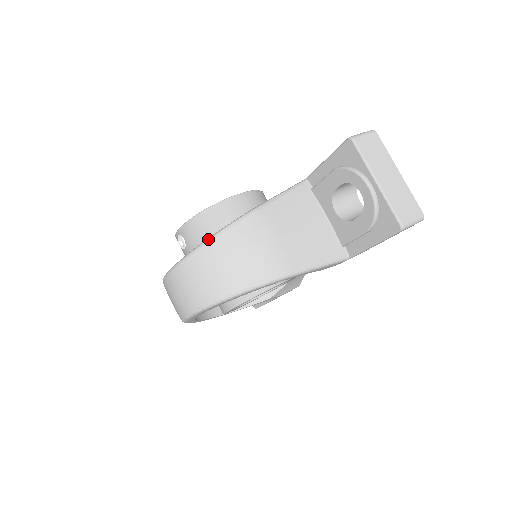
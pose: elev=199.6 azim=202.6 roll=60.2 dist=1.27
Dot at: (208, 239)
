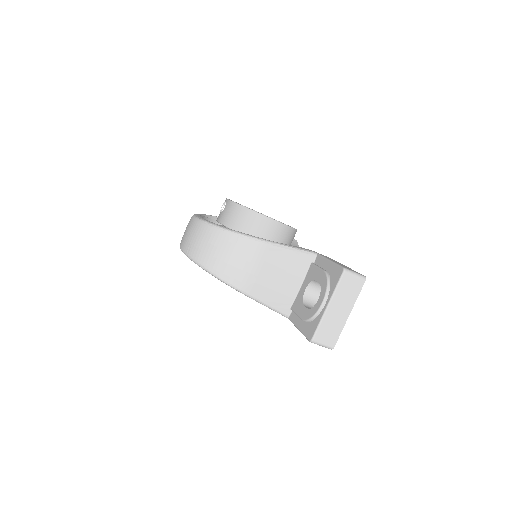
Dot at: (225, 229)
